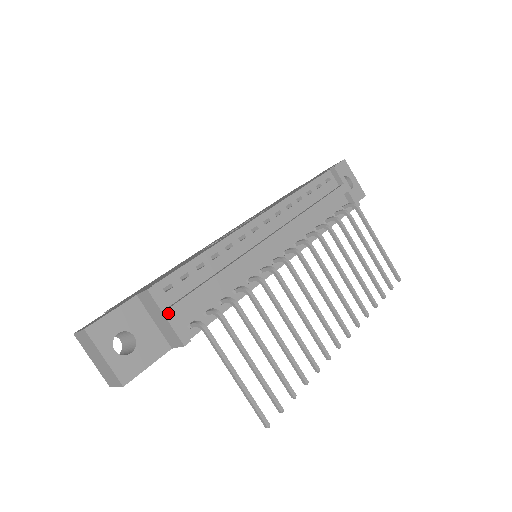
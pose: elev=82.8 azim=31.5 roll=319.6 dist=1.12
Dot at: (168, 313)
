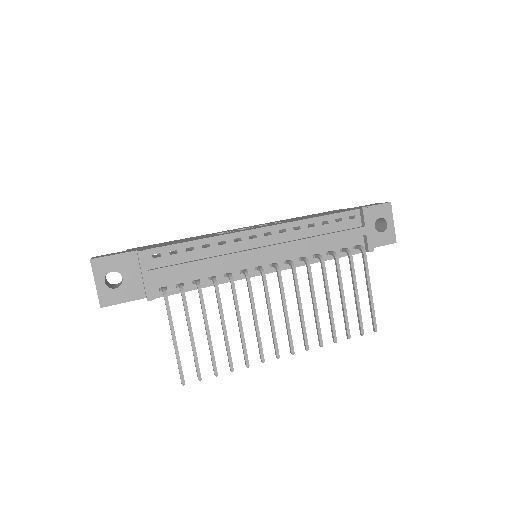
Dot at: (146, 274)
